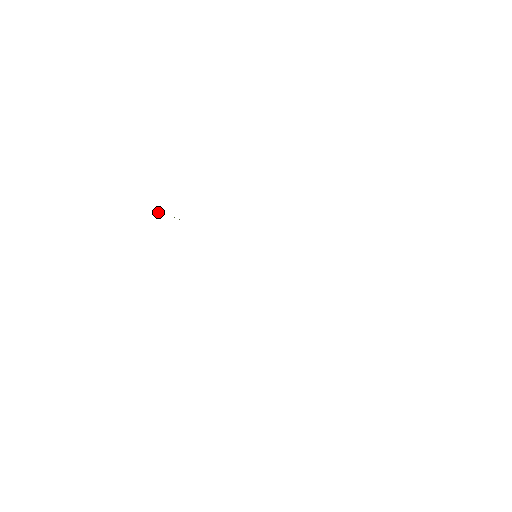
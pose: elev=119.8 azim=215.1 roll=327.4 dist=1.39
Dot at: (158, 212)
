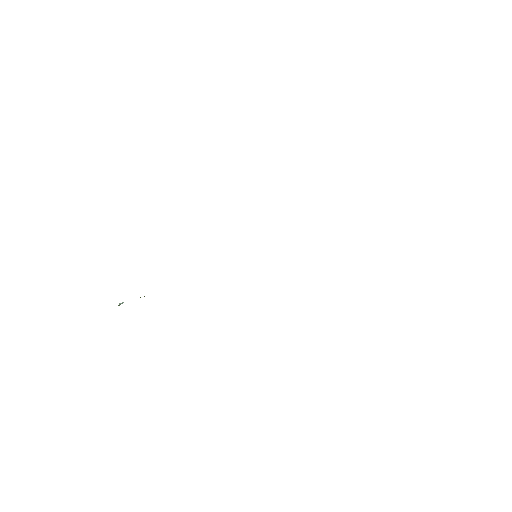
Dot at: occluded
